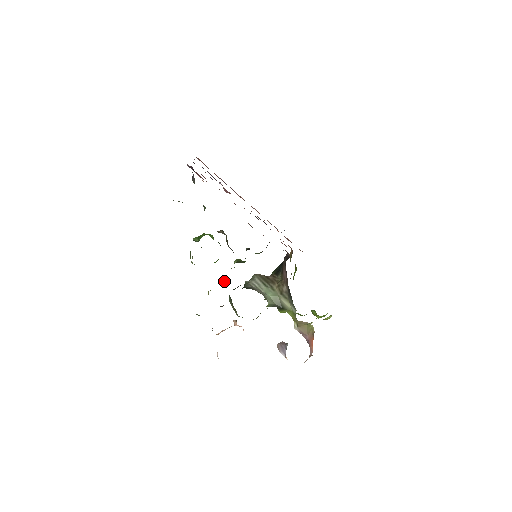
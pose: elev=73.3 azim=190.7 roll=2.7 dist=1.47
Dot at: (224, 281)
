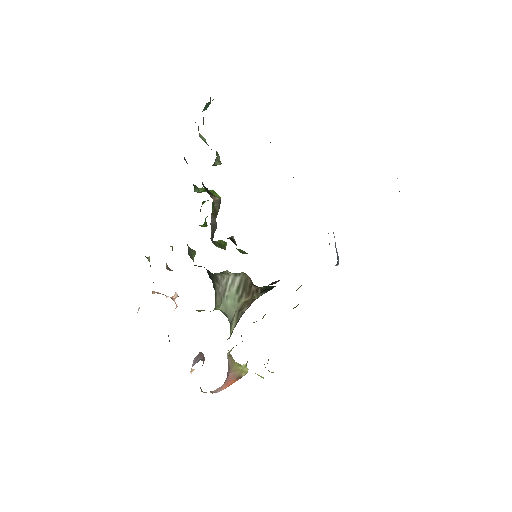
Dot at: (193, 250)
